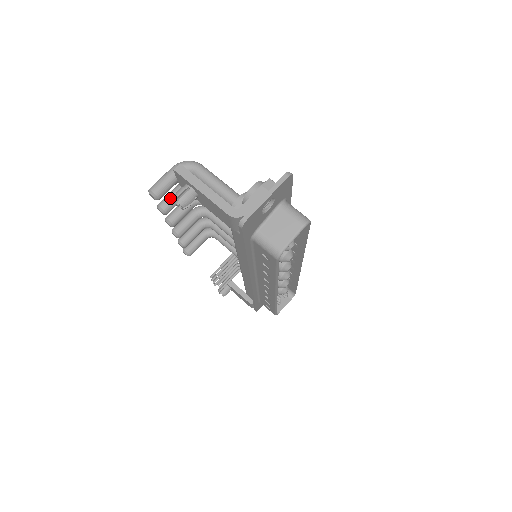
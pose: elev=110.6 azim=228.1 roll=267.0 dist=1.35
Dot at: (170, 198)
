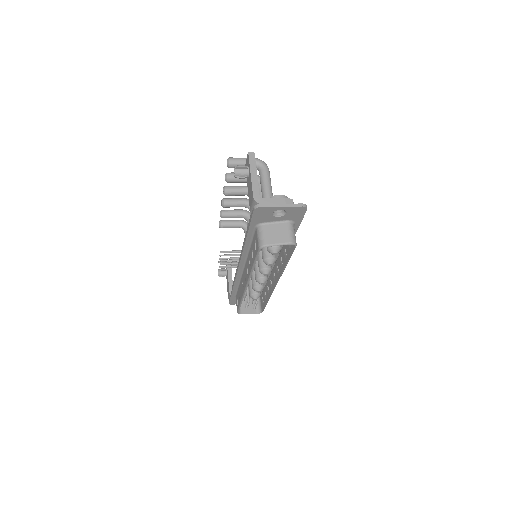
Dot at: occluded
